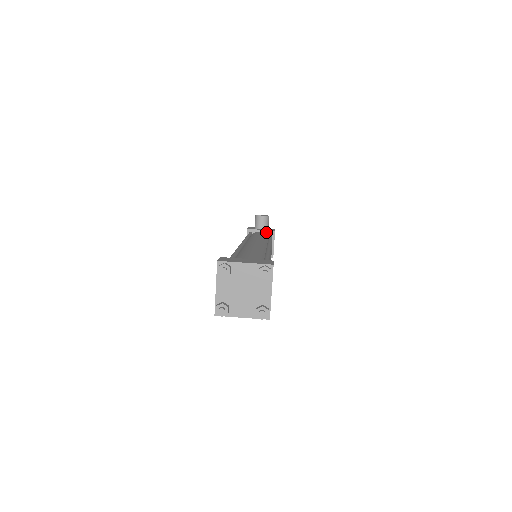
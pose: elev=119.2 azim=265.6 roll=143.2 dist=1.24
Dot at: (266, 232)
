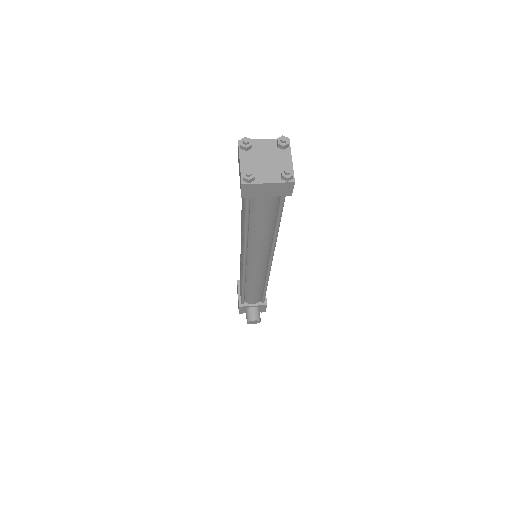
Dot at: occluded
